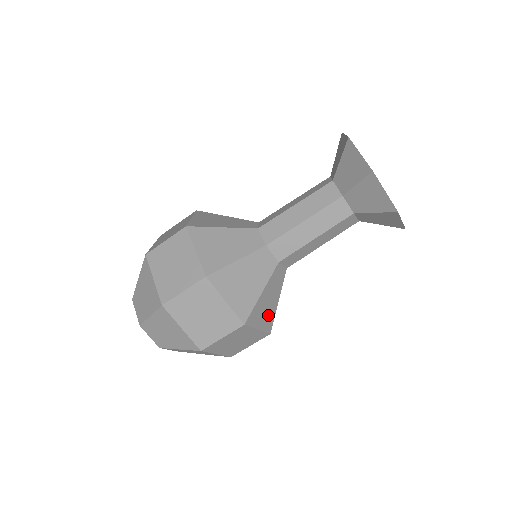
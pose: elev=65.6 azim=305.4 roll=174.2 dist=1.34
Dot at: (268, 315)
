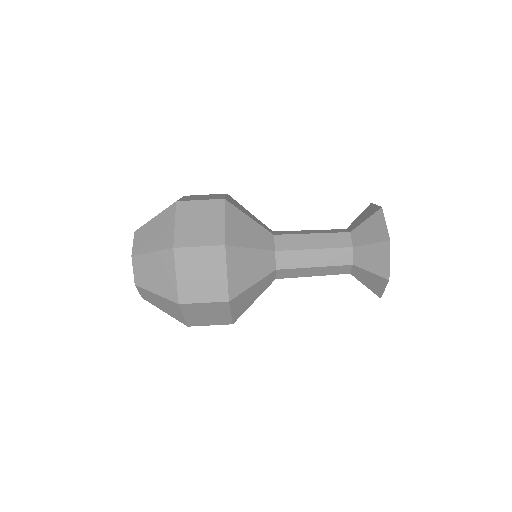
Dot at: (243, 307)
